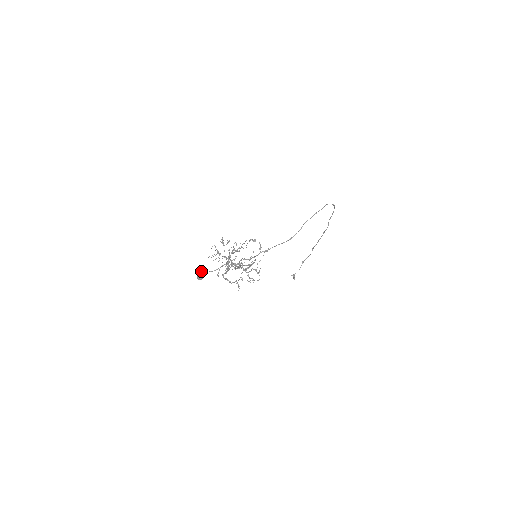
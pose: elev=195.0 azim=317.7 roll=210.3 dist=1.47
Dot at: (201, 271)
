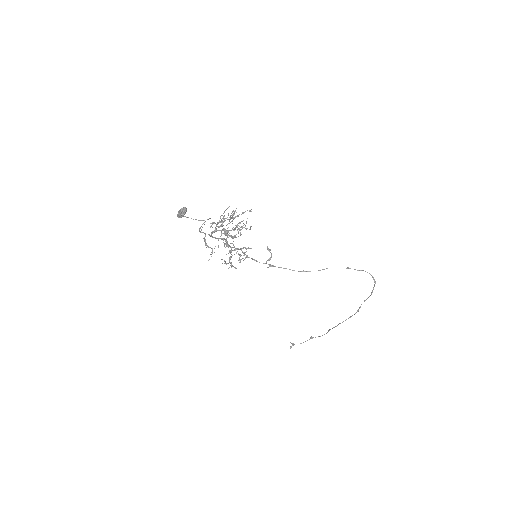
Dot at: (185, 207)
